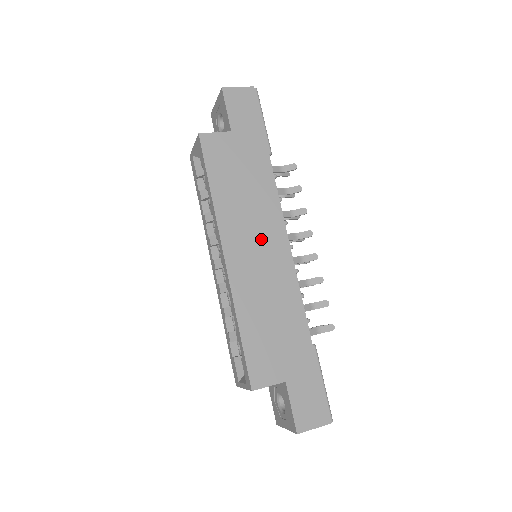
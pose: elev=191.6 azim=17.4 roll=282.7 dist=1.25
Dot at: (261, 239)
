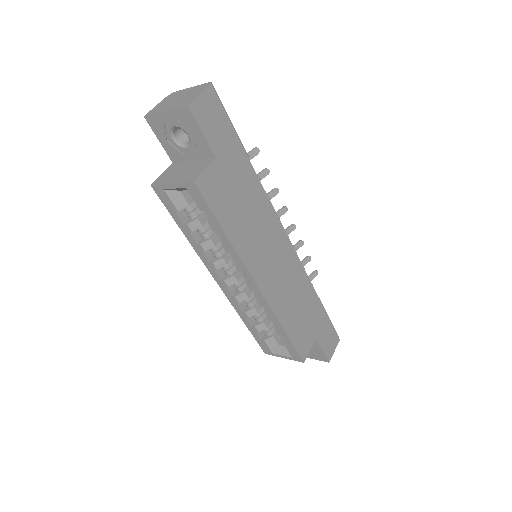
Dot at: (272, 249)
